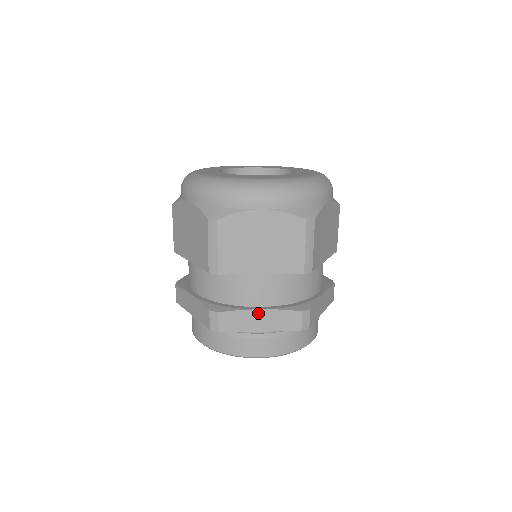
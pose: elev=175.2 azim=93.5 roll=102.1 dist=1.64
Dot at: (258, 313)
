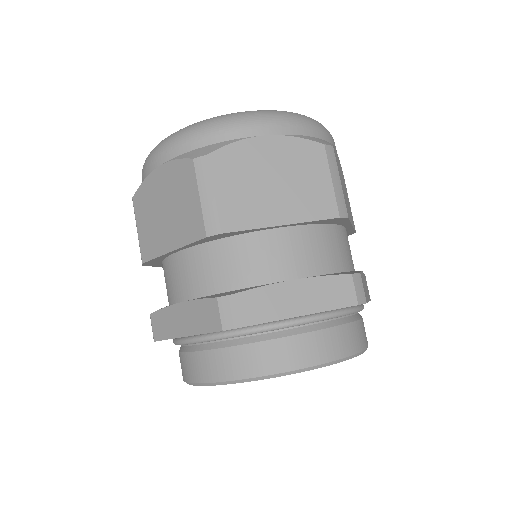
Dot at: (291, 286)
